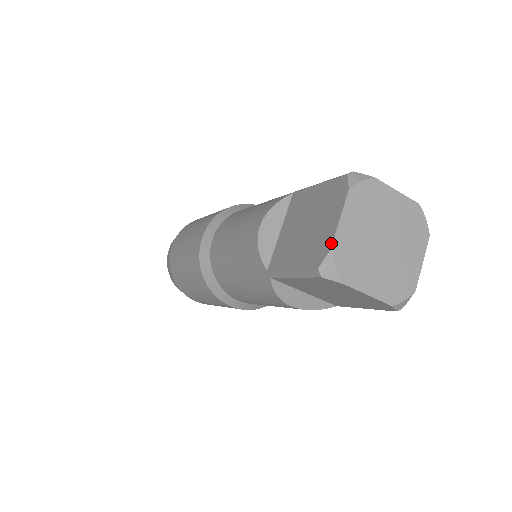
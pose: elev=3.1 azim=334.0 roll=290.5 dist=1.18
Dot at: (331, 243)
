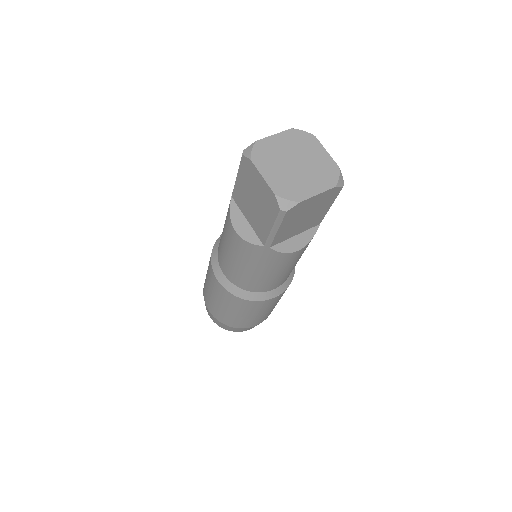
Dot at: (271, 192)
